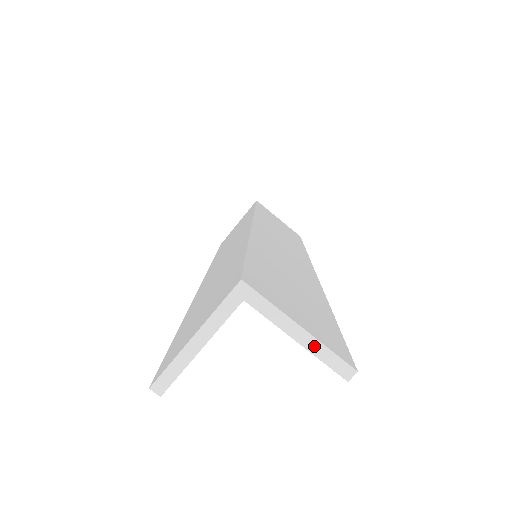
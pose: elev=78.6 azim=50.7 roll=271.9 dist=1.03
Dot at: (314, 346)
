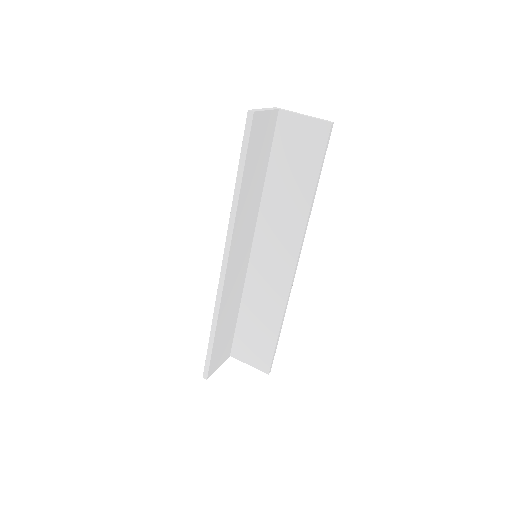
Dot at: (312, 117)
